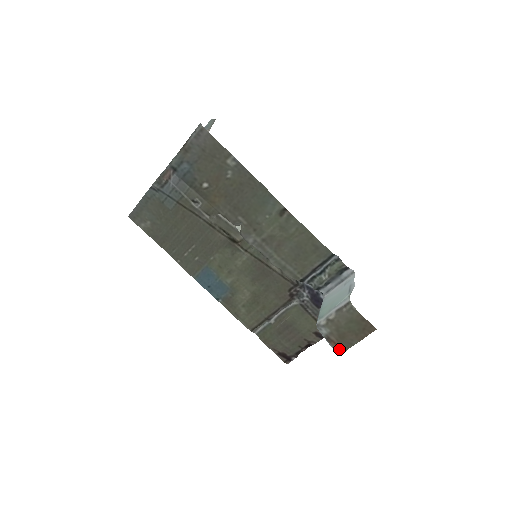
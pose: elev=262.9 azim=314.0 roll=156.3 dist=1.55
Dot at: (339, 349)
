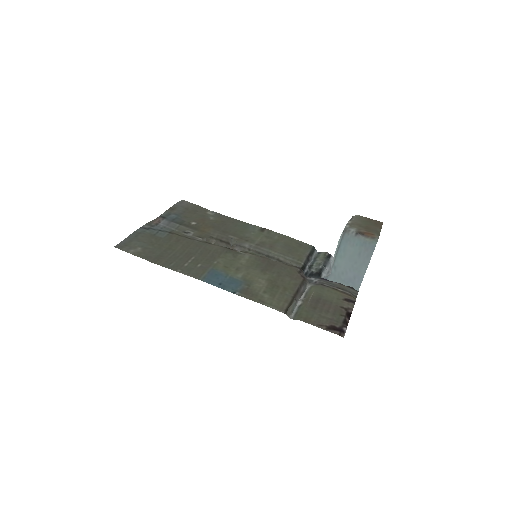
Dot at: (374, 236)
